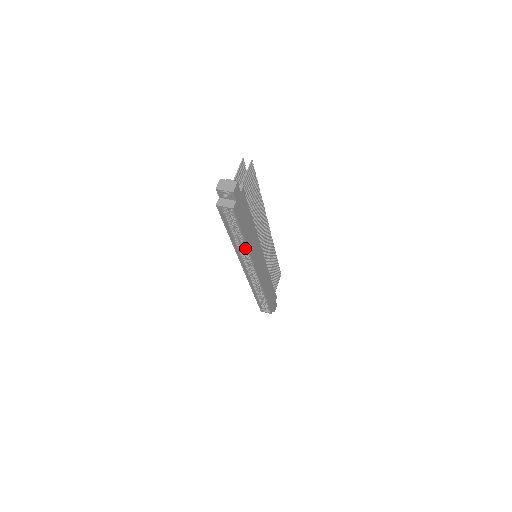
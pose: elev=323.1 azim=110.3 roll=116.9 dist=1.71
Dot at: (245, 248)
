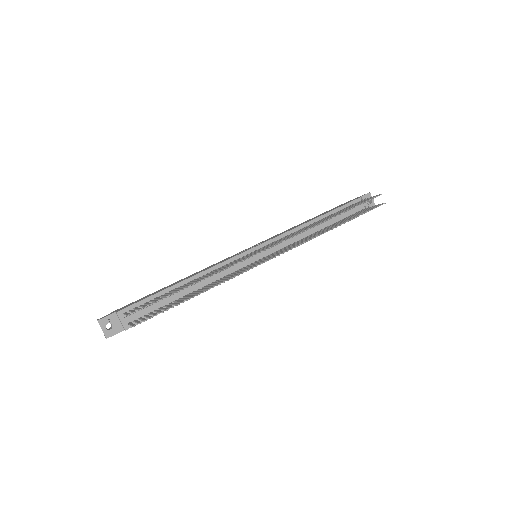
Dot at: occluded
